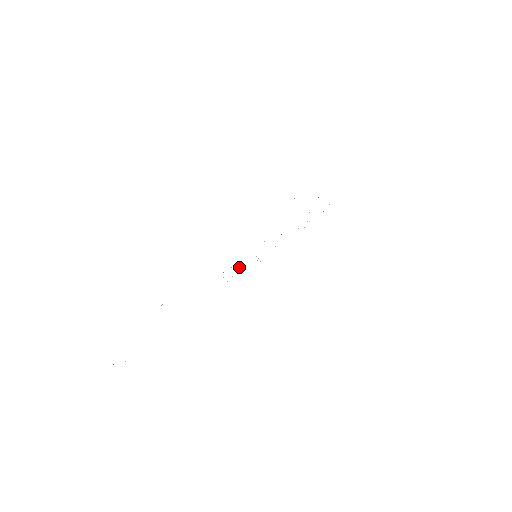
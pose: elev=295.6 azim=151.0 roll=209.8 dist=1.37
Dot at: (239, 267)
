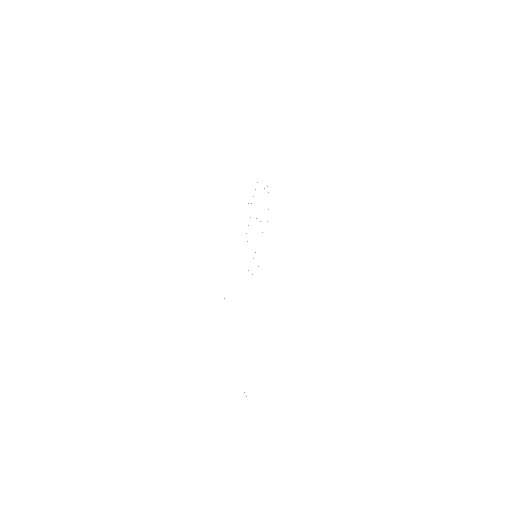
Dot at: occluded
